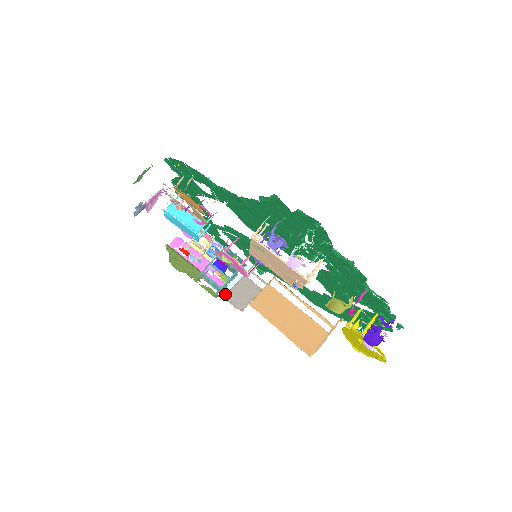
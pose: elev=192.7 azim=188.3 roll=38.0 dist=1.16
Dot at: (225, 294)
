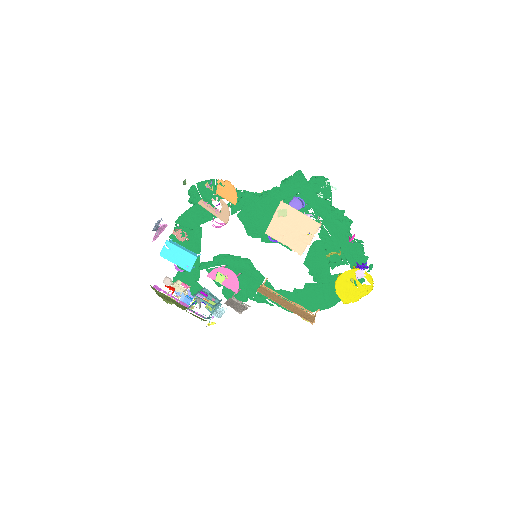
Dot at: (208, 325)
